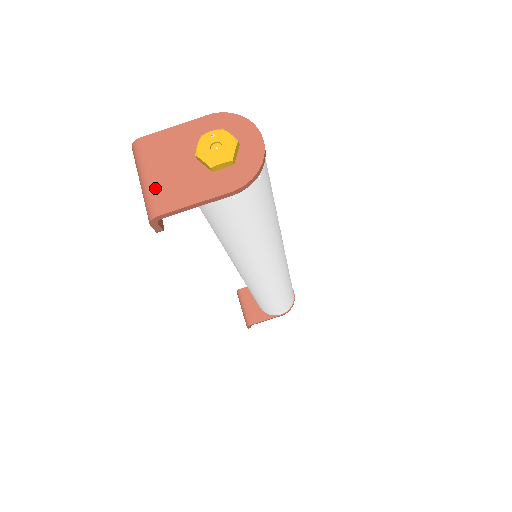
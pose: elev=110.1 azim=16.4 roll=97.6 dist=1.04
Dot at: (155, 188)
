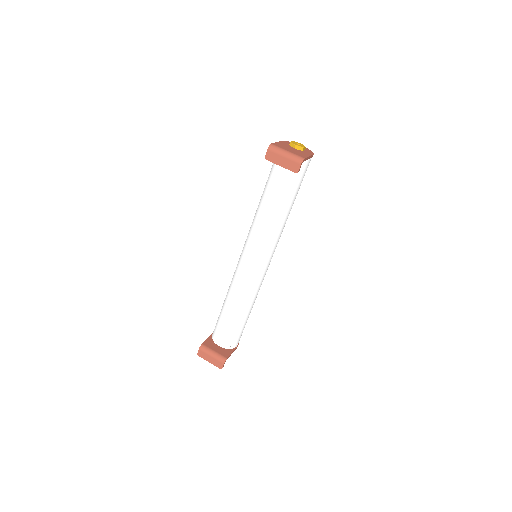
Dot at: (294, 153)
